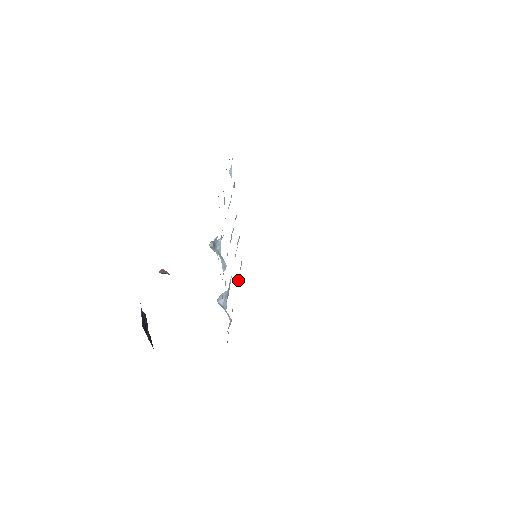
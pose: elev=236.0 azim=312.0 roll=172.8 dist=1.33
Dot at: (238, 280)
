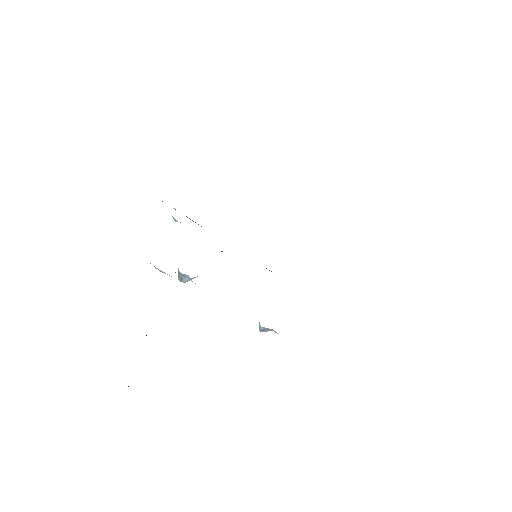
Dot at: occluded
